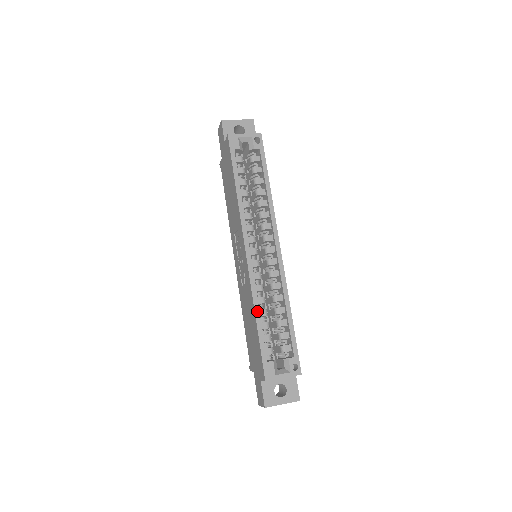
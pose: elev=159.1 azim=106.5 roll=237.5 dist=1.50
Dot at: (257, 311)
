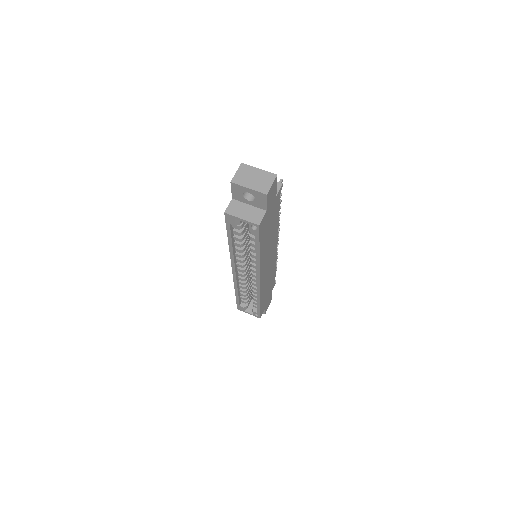
Dot at: (236, 291)
